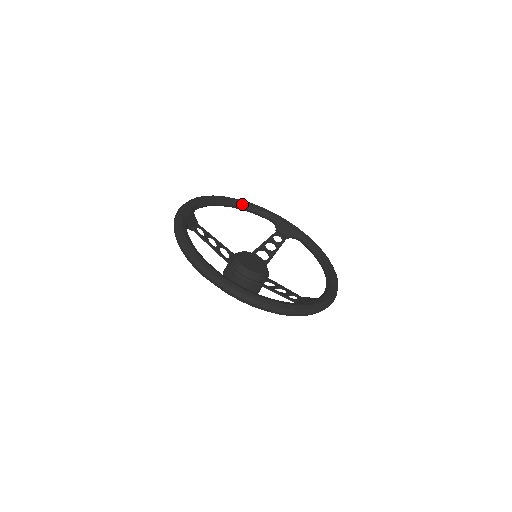
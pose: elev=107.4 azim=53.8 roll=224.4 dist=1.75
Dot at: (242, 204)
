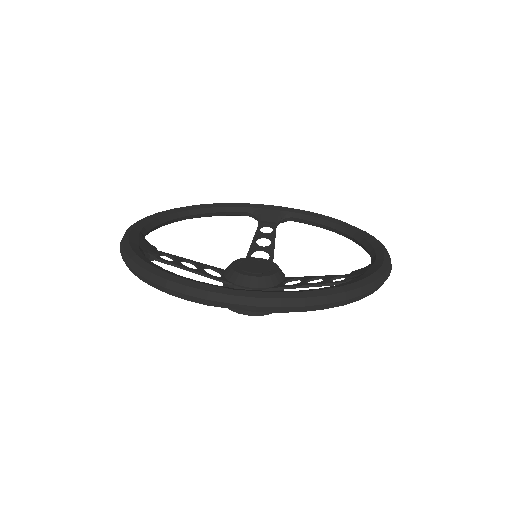
Dot at: (200, 209)
